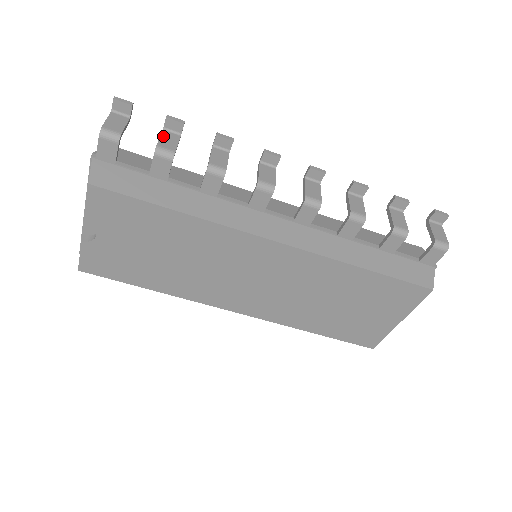
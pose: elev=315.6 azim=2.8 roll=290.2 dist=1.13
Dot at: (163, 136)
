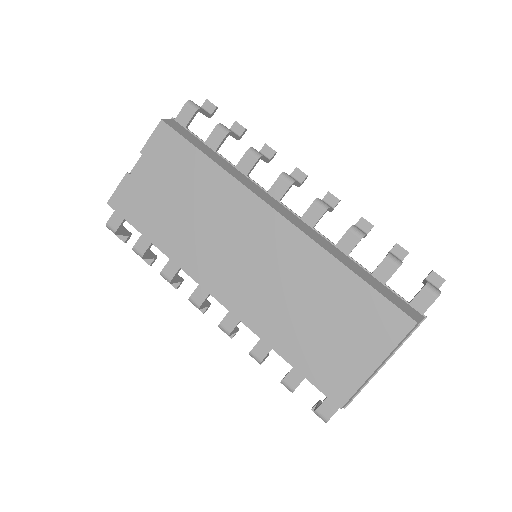
Dot at: occluded
